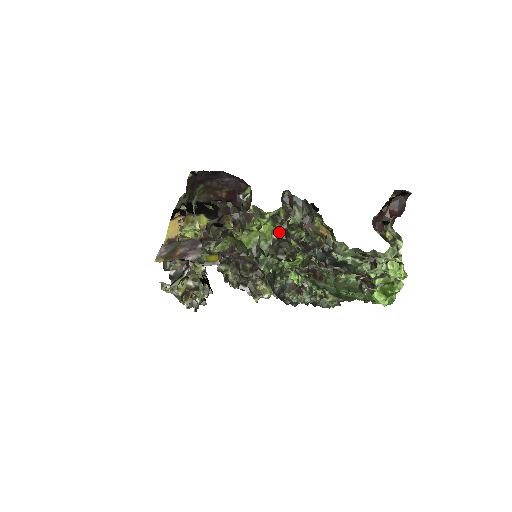
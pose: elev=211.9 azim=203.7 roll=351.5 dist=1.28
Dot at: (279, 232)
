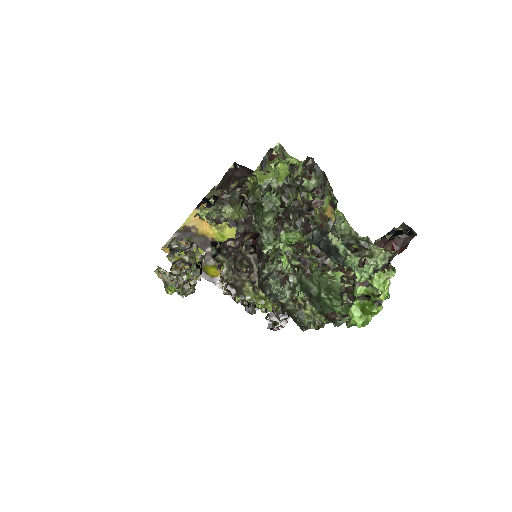
Dot at: (291, 180)
